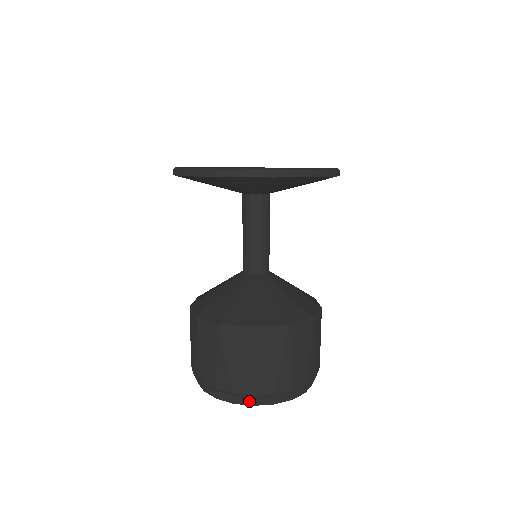
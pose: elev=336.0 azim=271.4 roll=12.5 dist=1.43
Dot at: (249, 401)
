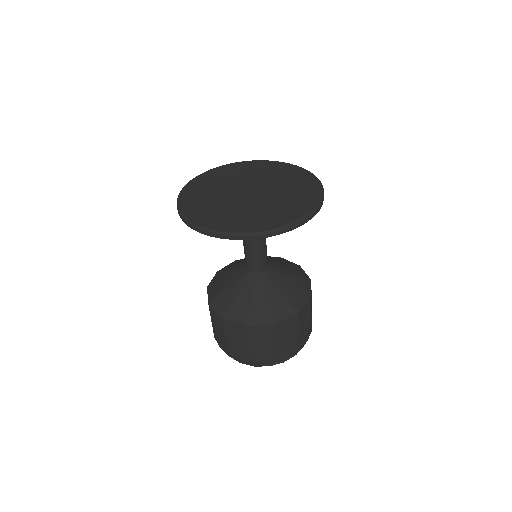
Dot at: (294, 355)
